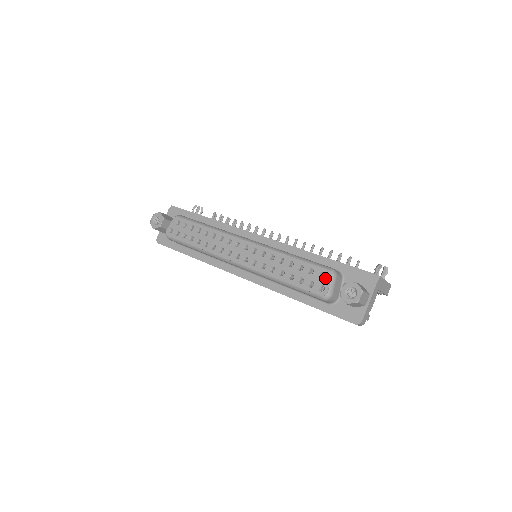
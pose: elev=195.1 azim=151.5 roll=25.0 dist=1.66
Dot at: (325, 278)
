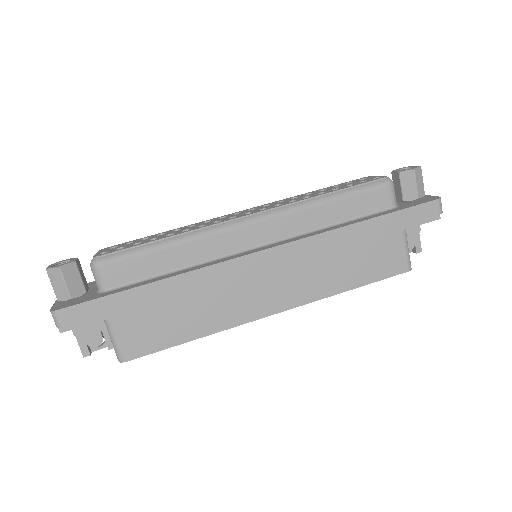
Dot at: (370, 177)
